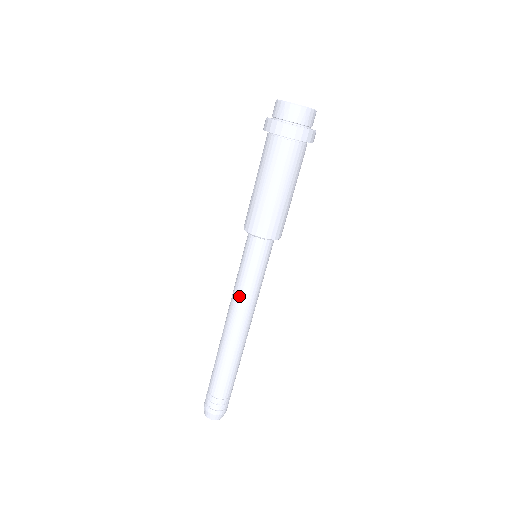
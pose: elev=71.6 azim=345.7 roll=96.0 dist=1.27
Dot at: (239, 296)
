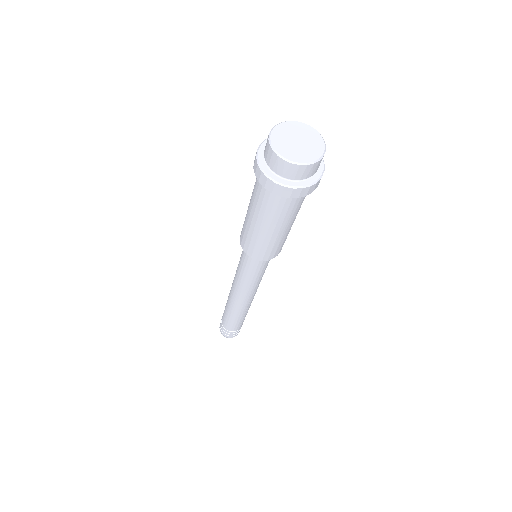
Dot at: (235, 277)
